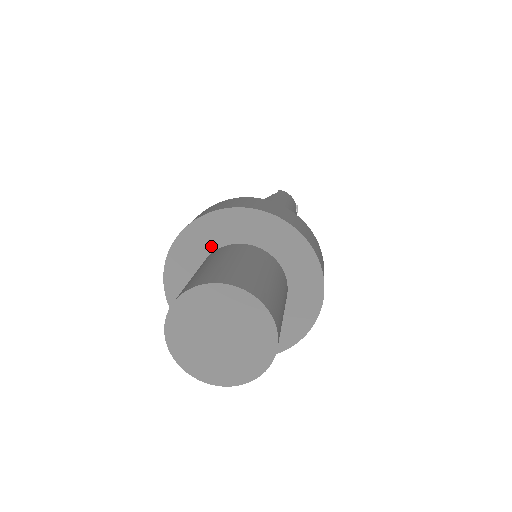
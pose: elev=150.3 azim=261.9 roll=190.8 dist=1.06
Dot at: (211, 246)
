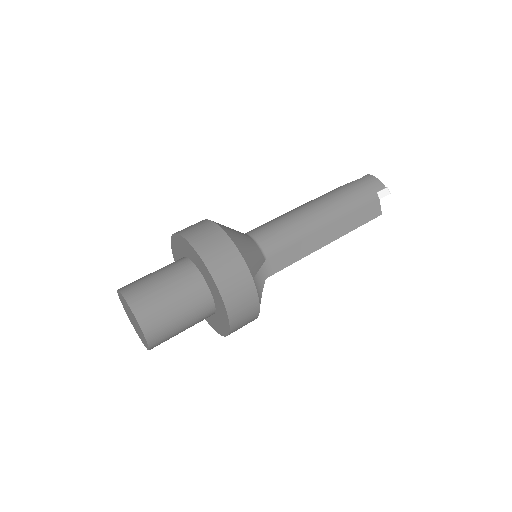
Dot at: (181, 257)
